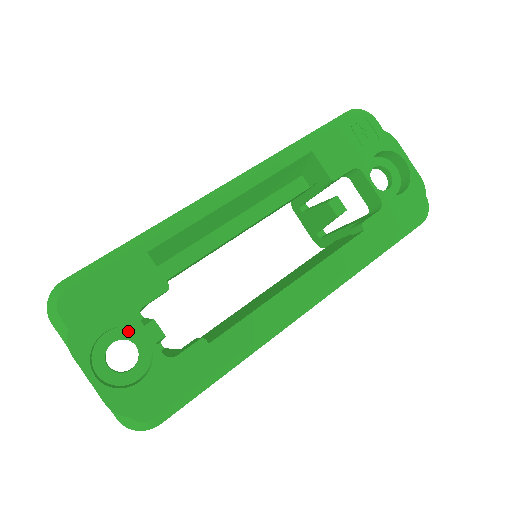
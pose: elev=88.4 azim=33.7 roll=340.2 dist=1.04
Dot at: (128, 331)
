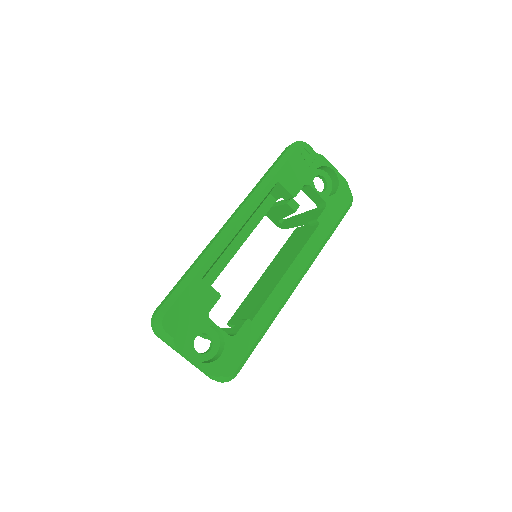
Dot at: (202, 328)
